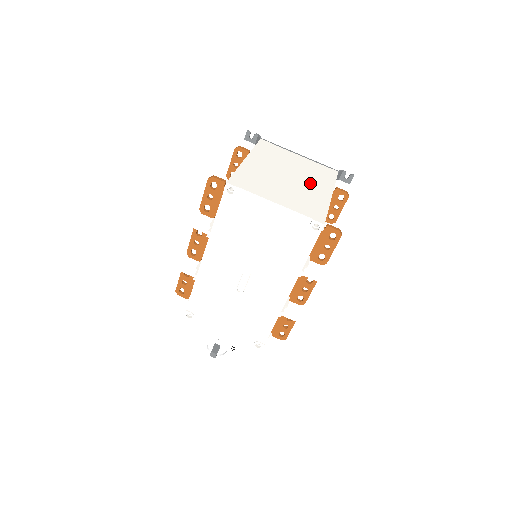
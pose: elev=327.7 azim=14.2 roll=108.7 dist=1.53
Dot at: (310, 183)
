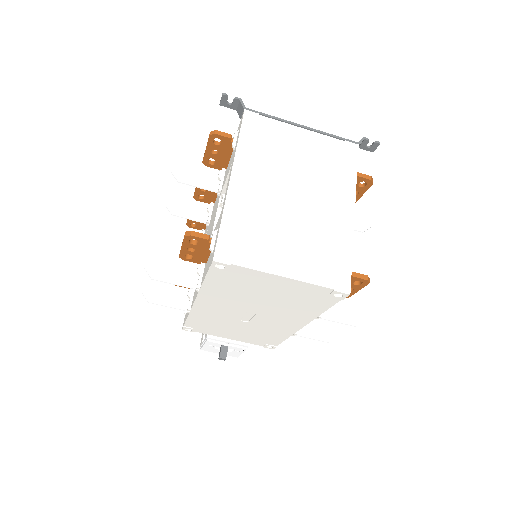
Dot at: (324, 199)
